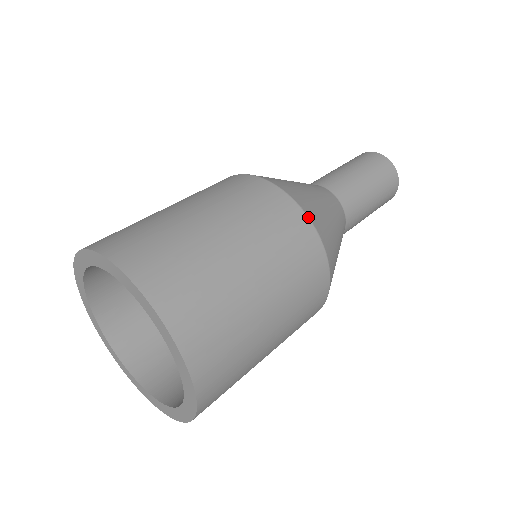
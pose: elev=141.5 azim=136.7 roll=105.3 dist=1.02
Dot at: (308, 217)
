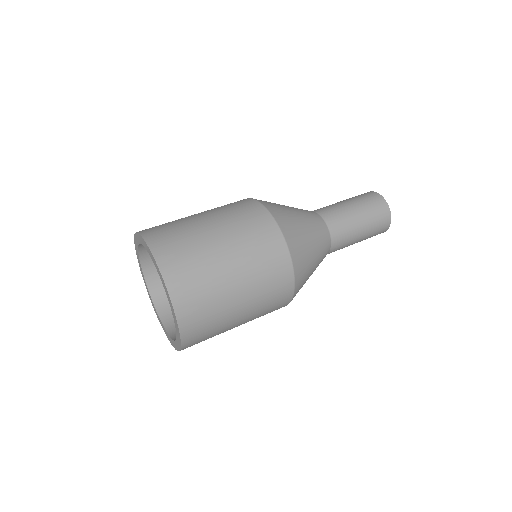
Dot at: (254, 199)
